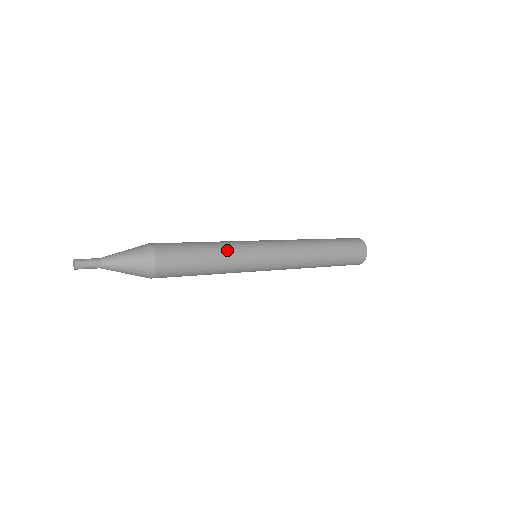
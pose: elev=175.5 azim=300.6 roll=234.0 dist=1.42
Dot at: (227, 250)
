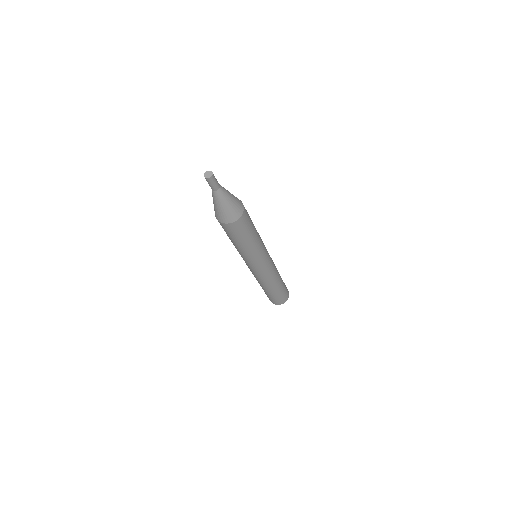
Dot at: occluded
